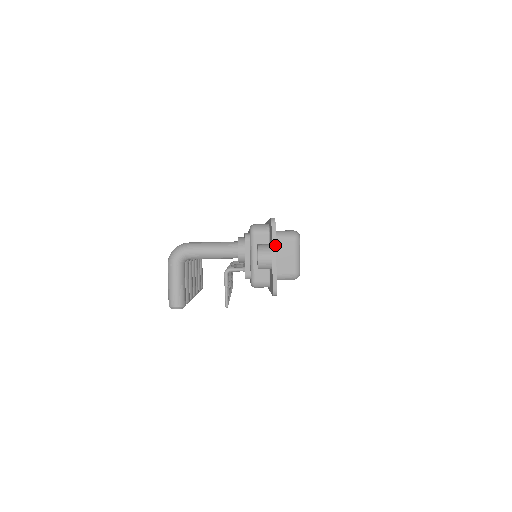
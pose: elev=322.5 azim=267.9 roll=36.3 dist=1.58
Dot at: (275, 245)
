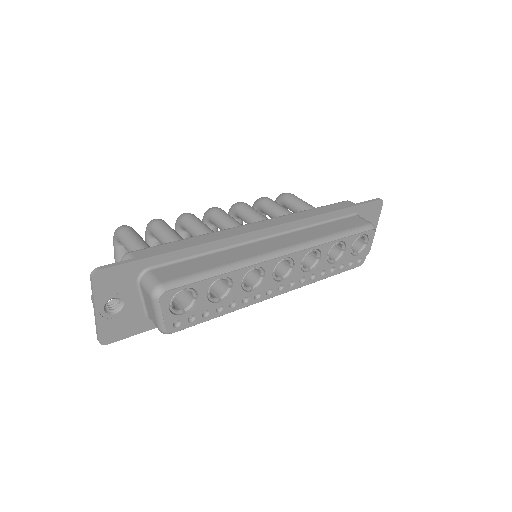
Dot at: (94, 300)
